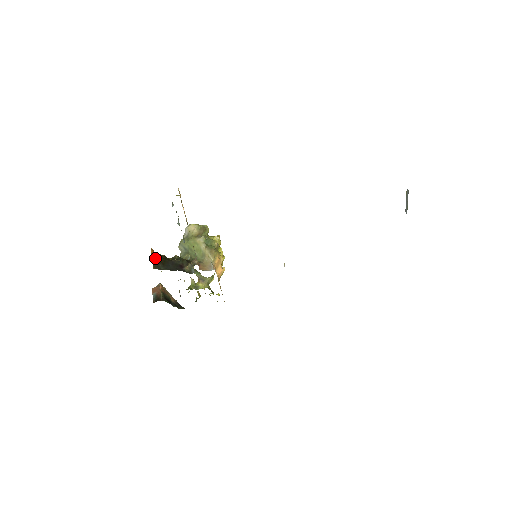
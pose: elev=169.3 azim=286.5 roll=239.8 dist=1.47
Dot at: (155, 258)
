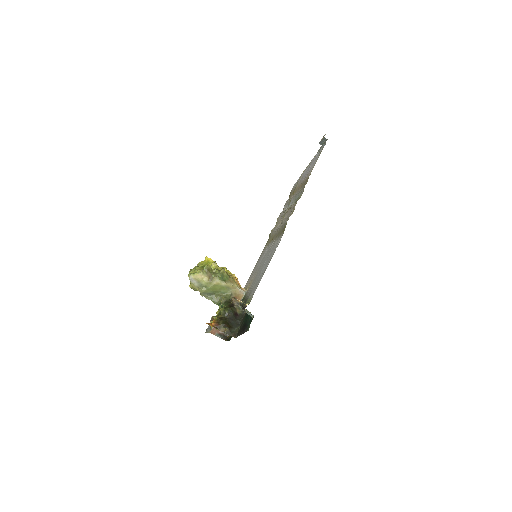
Dot at: (221, 328)
